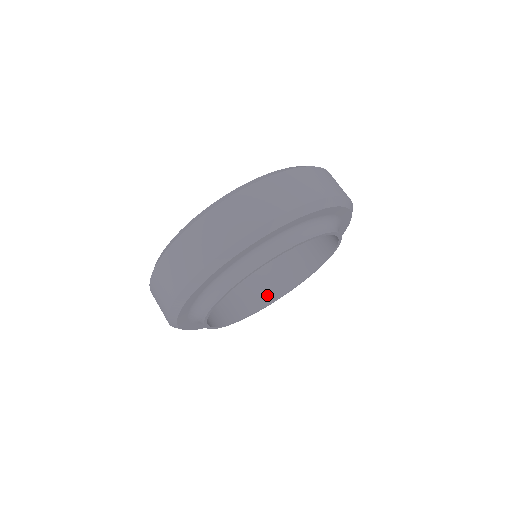
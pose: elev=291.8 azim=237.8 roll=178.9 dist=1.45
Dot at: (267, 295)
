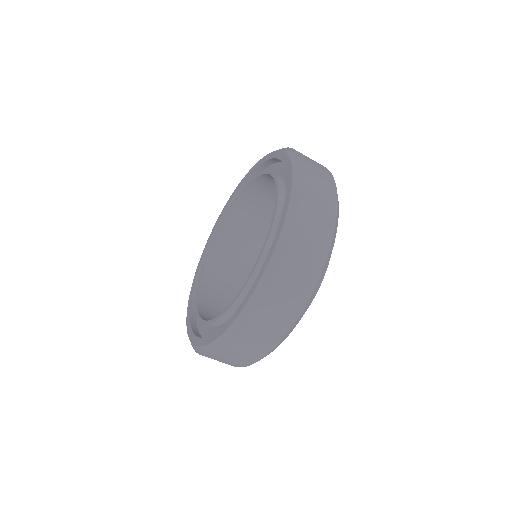
Dot at: (255, 249)
